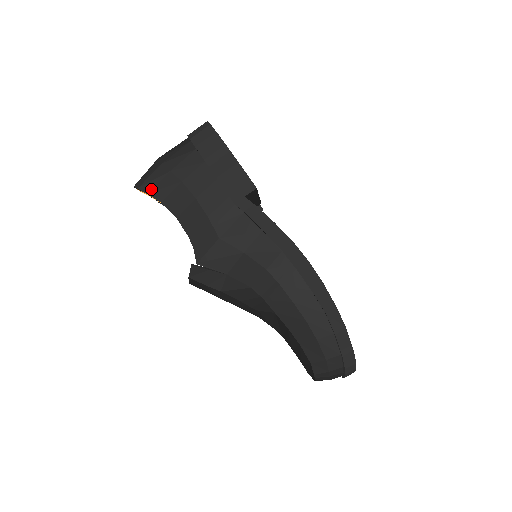
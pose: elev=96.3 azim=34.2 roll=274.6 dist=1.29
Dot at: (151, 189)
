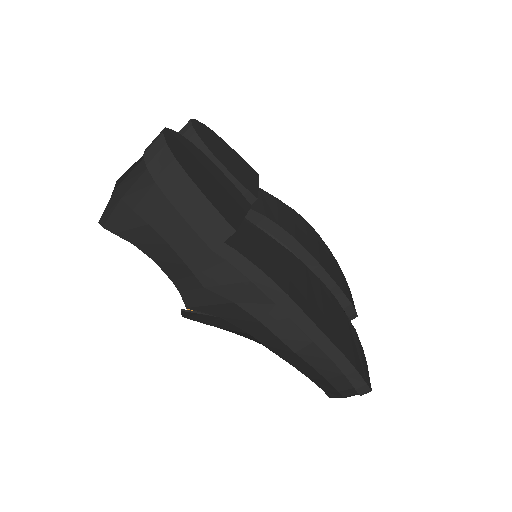
Dot at: (117, 229)
